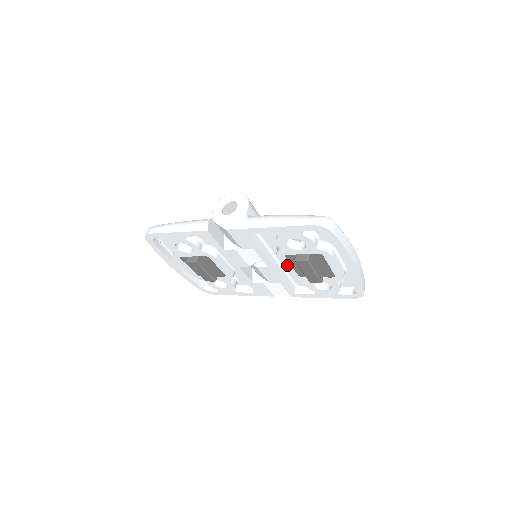
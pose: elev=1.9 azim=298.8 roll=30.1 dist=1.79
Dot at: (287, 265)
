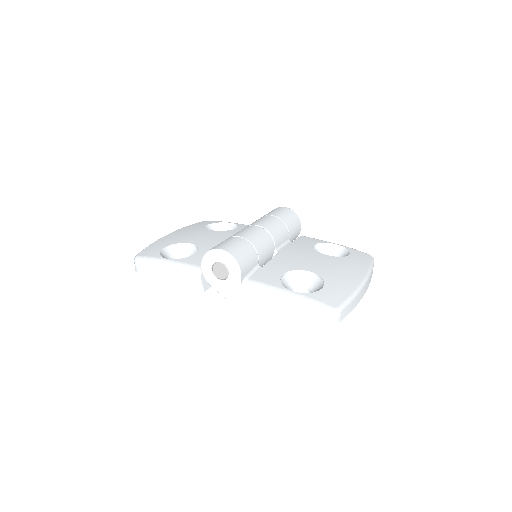
Dot at: occluded
